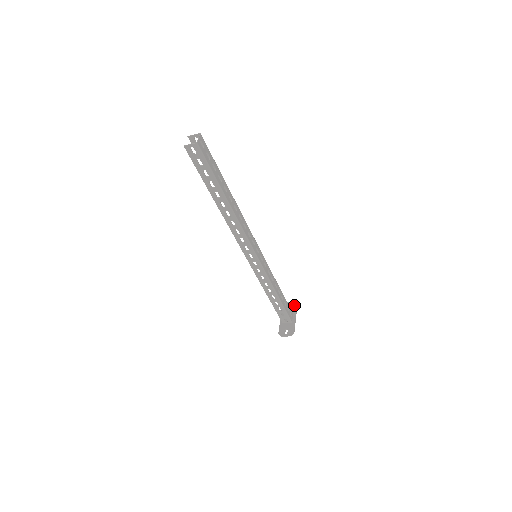
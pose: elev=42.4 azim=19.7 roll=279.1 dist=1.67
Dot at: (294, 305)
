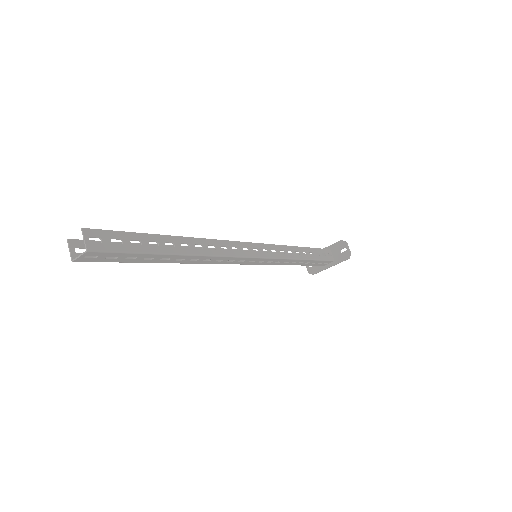
Dot at: (345, 256)
